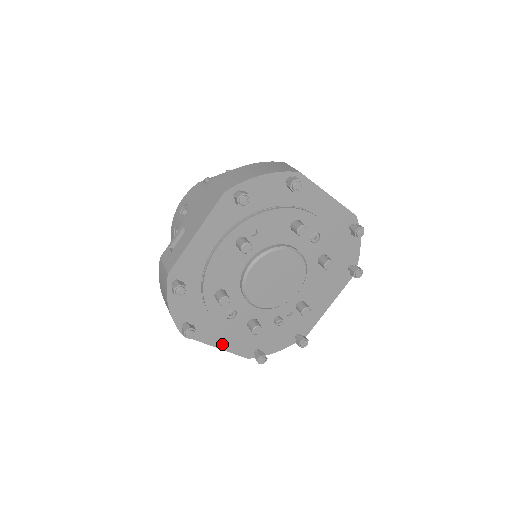
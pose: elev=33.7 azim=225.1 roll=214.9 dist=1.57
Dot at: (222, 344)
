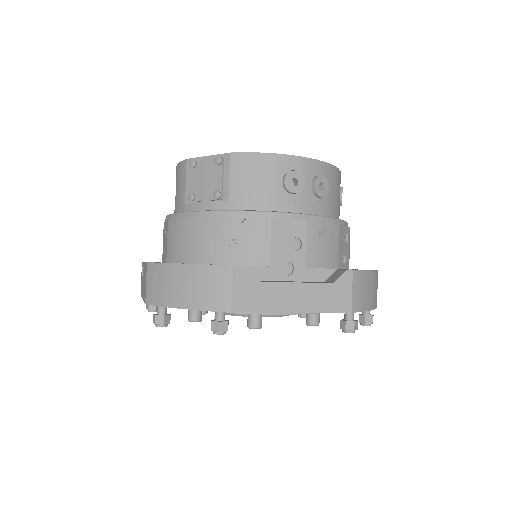
Dot at: occluded
